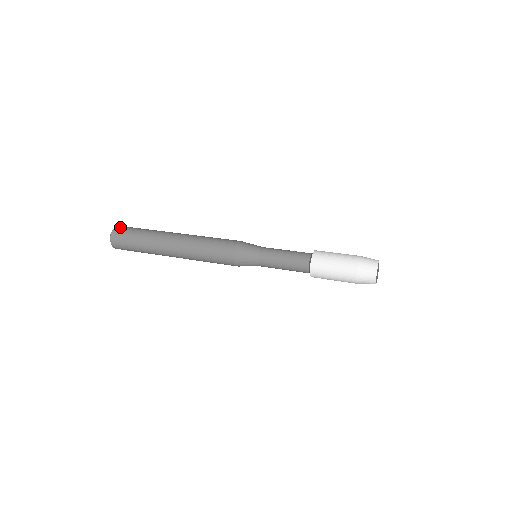
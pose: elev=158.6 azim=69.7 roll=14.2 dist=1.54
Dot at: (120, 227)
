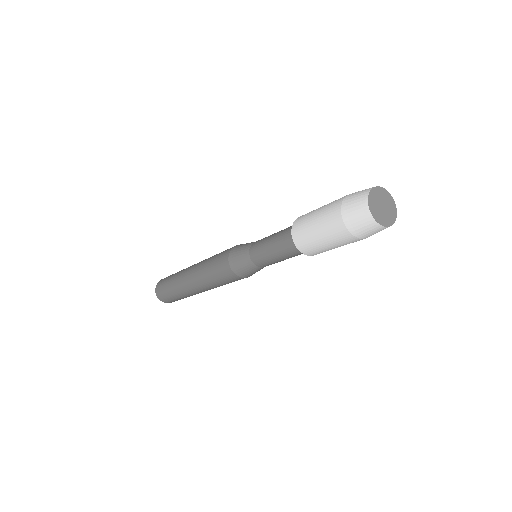
Dot at: (160, 281)
